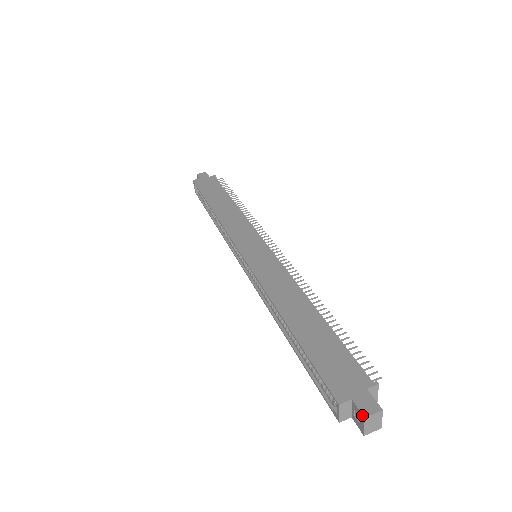
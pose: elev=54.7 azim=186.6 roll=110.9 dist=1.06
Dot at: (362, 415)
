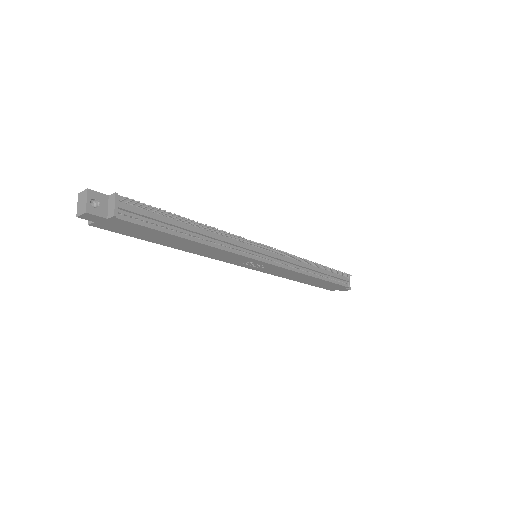
Dot at: (81, 195)
